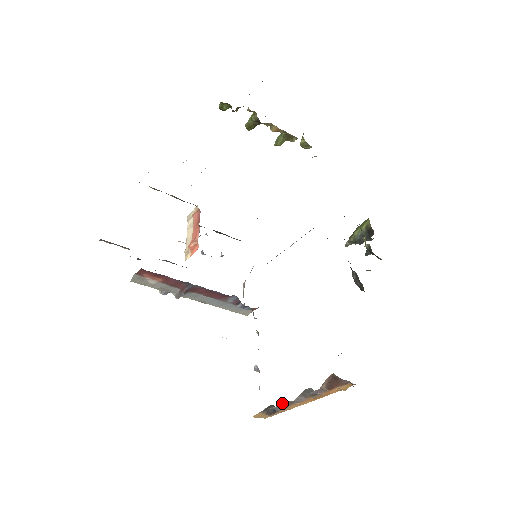
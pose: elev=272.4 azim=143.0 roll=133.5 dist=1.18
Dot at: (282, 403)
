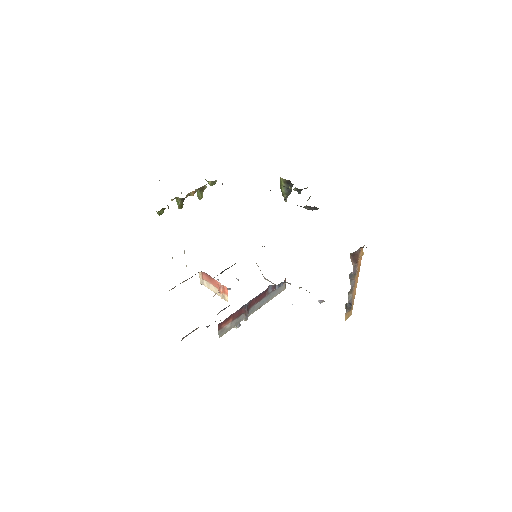
Dot at: (348, 296)
